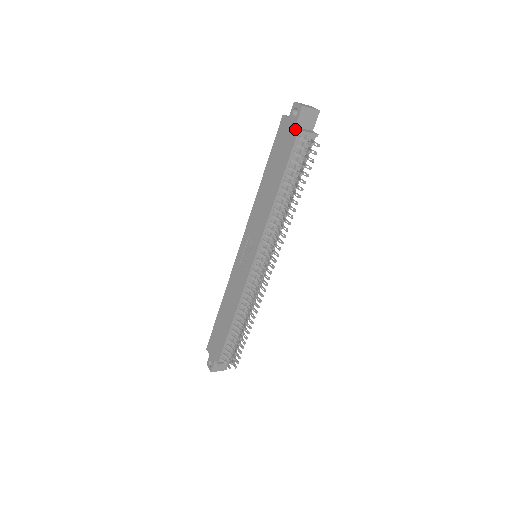
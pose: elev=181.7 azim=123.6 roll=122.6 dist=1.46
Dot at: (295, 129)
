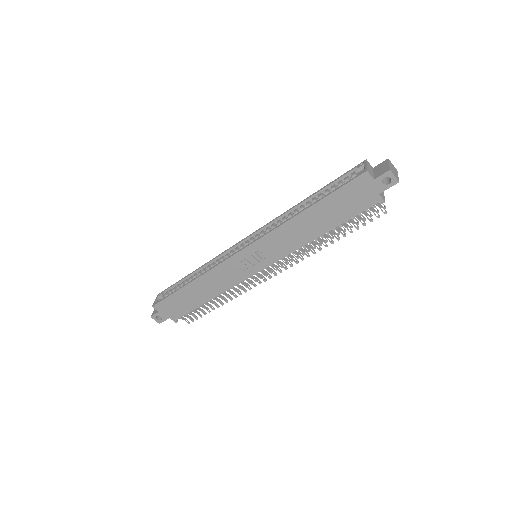
Dot at: (378, 196)
